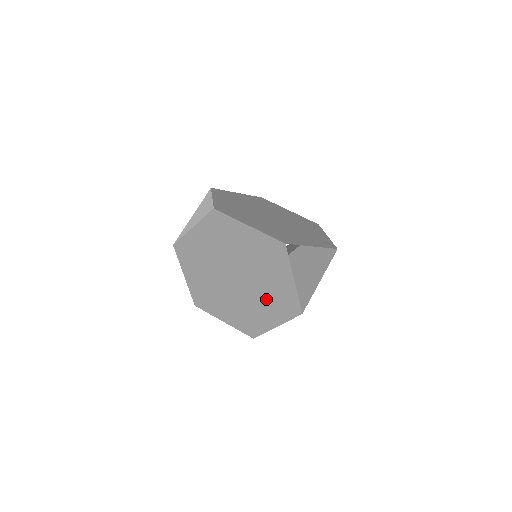
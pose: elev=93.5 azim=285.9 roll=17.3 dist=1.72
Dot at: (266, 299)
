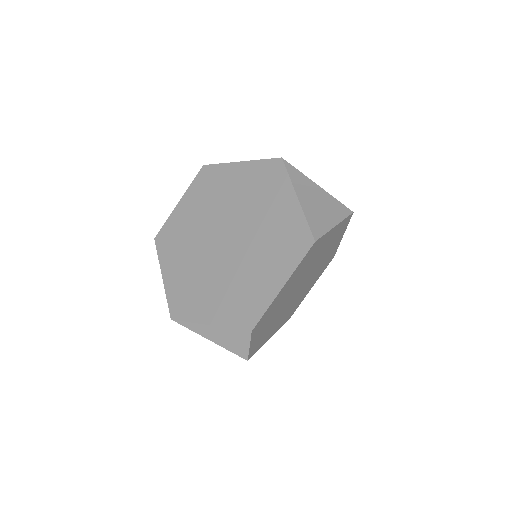
Dot at: (265, 248)
